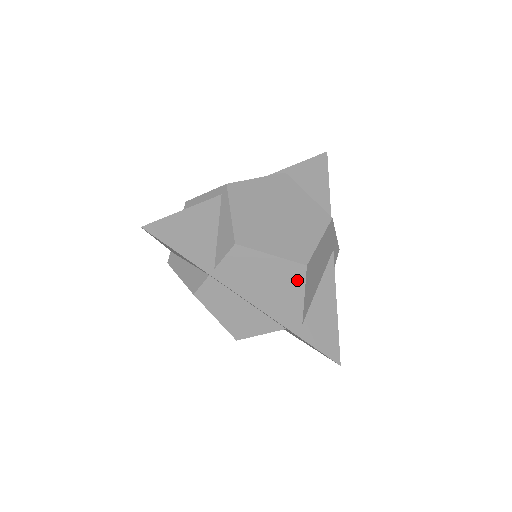
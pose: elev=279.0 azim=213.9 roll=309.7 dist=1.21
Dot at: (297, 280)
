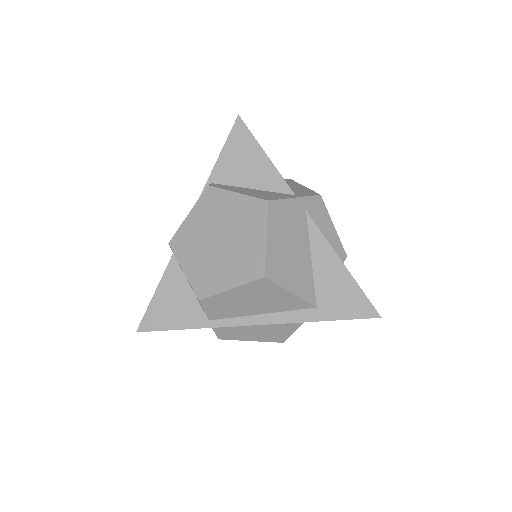
Dot at: (271, 289)
